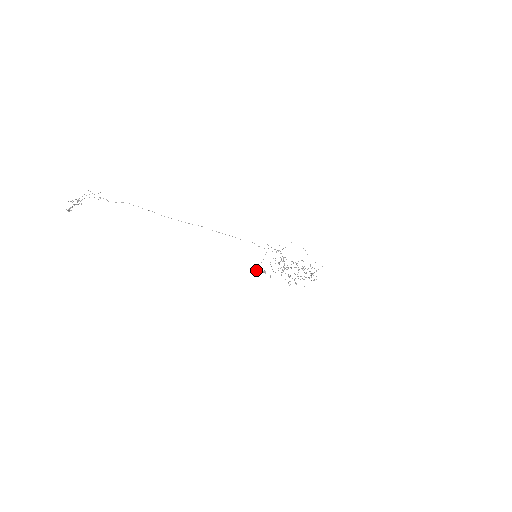
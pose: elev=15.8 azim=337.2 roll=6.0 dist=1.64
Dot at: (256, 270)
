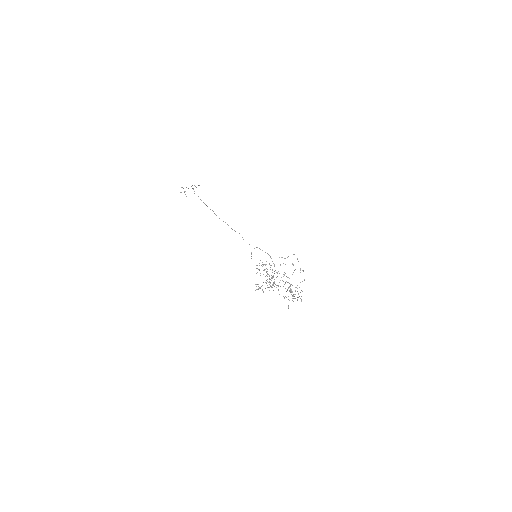
Dot at: occluded
